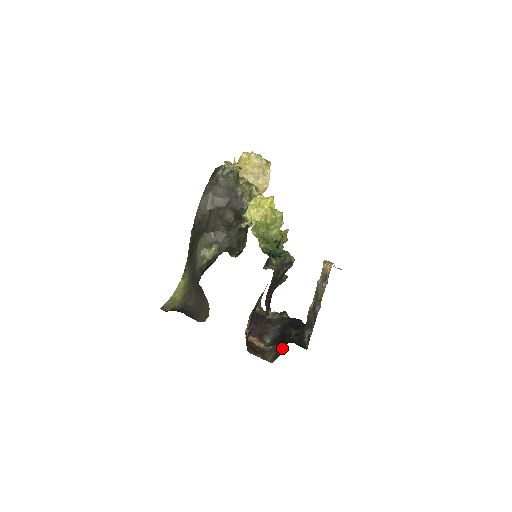
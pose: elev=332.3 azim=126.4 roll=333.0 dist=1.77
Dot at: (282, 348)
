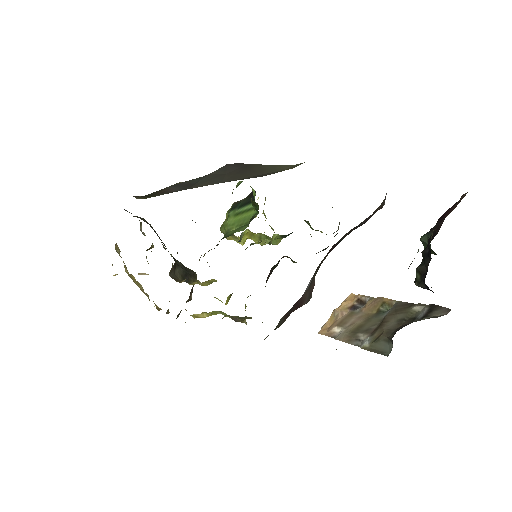
Dot at: (445, 216)
